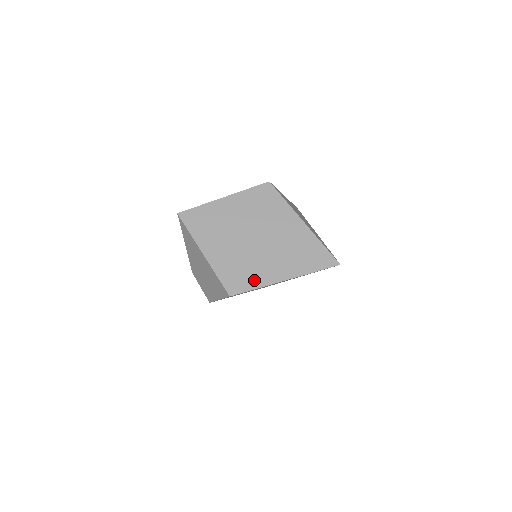
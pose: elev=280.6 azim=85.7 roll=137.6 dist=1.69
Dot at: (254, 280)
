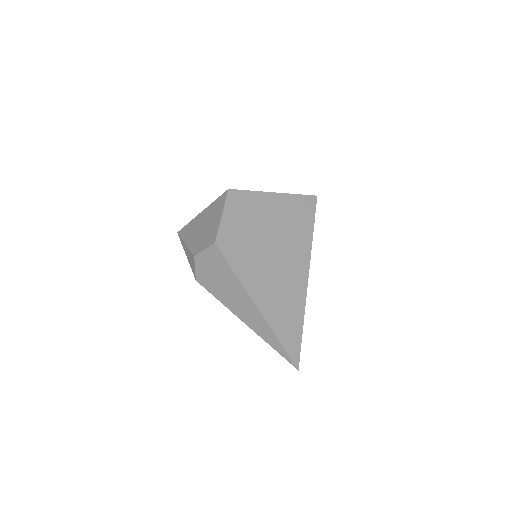
Dot at: occluded
